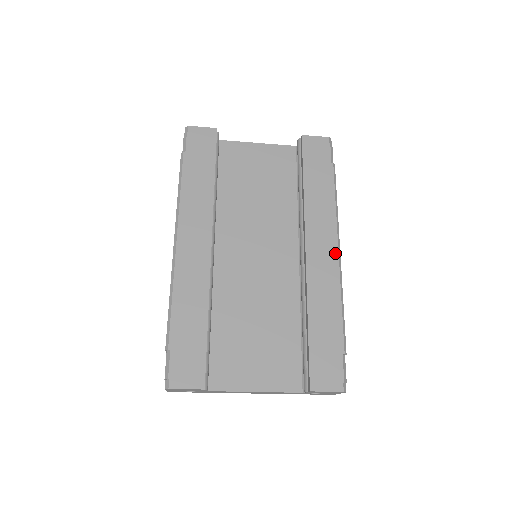
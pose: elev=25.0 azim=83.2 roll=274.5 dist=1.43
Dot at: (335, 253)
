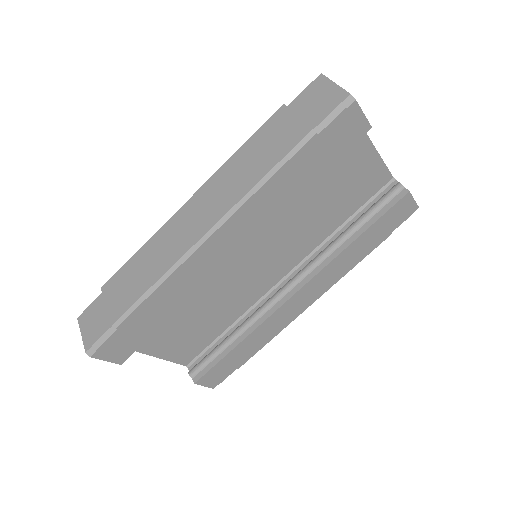
Dot at: (309, 305)
